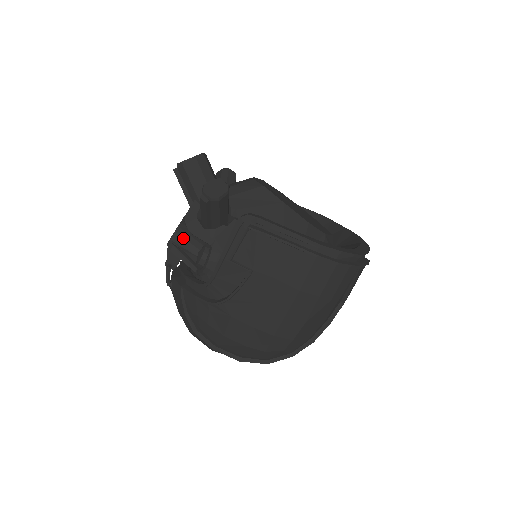
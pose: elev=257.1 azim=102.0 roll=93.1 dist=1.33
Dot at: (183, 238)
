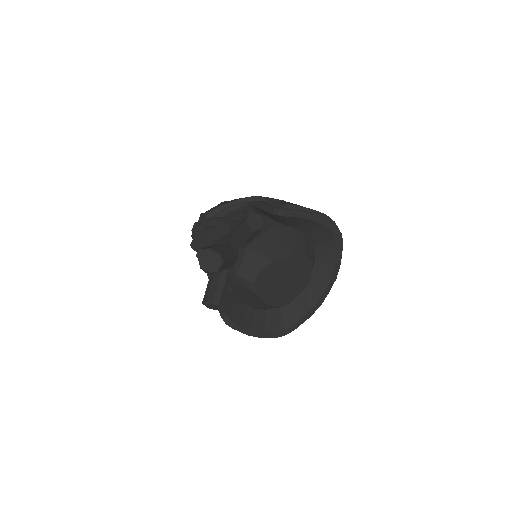
Dot at: occluded
